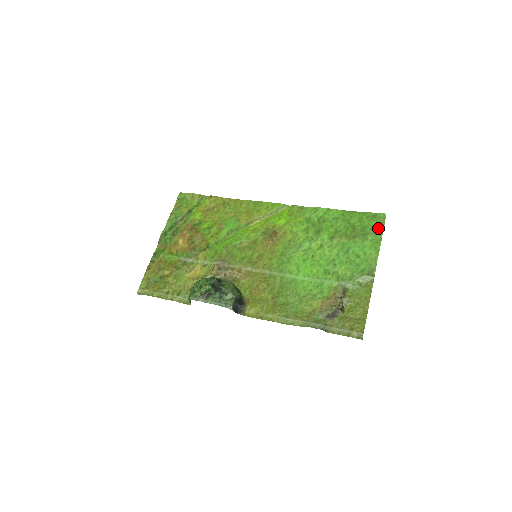
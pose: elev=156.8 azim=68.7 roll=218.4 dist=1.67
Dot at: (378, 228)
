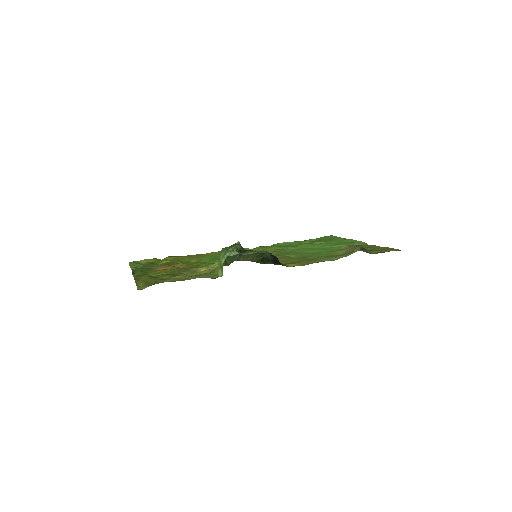
Dot at: (335, 237)
